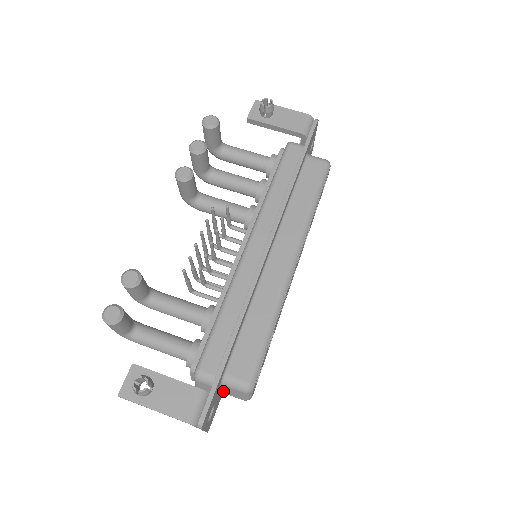
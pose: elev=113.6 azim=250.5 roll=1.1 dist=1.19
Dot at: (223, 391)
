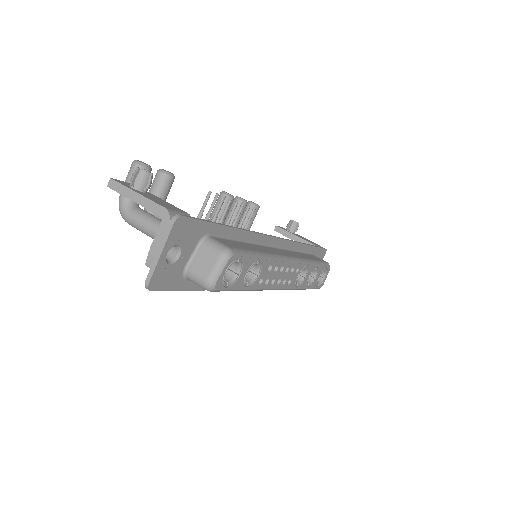
Dot at: (191, 263)
